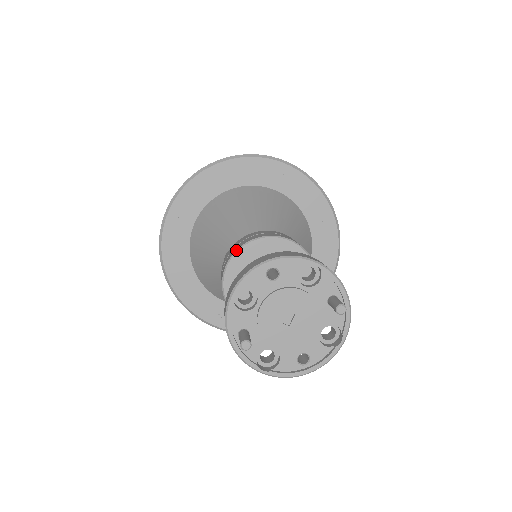
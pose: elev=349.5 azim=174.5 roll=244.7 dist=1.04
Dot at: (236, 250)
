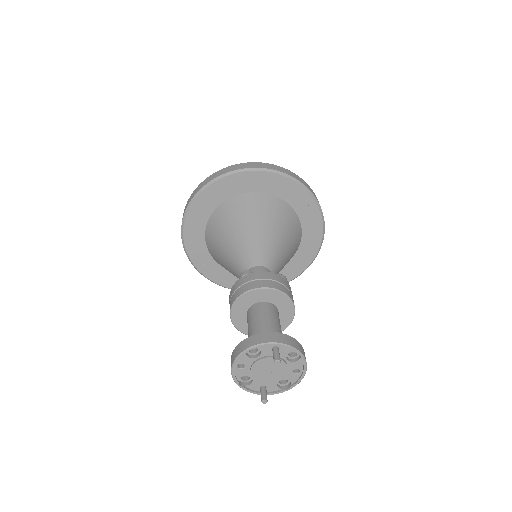
Dot at: (231, 321)
